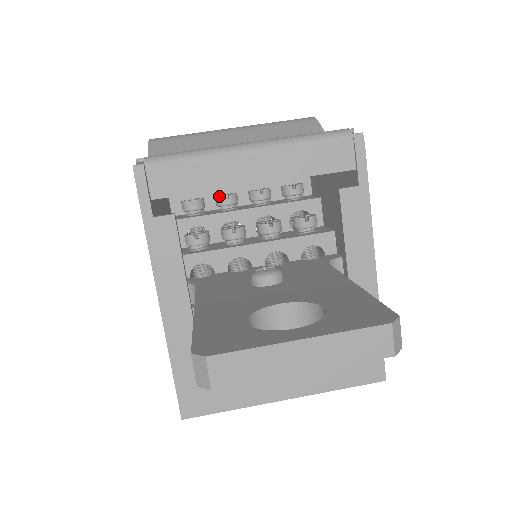
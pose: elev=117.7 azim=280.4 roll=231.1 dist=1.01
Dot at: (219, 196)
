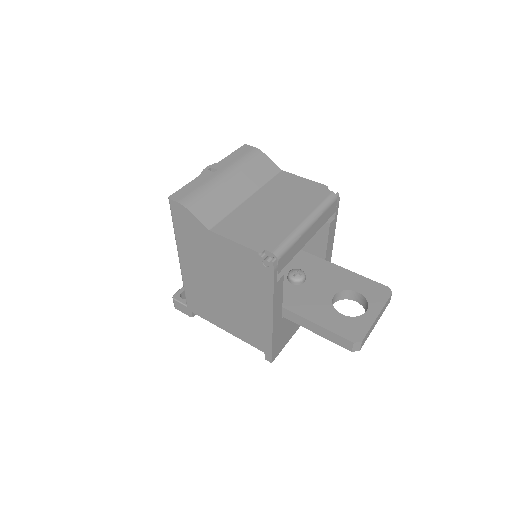
Dot at: occluded
